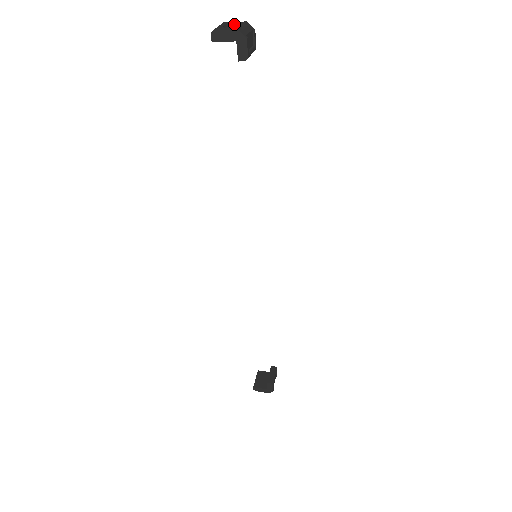
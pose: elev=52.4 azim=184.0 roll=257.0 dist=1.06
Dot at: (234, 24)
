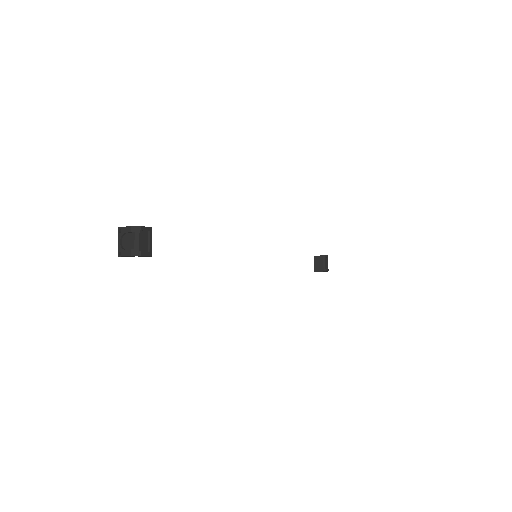
Dot at: (125, 233)
